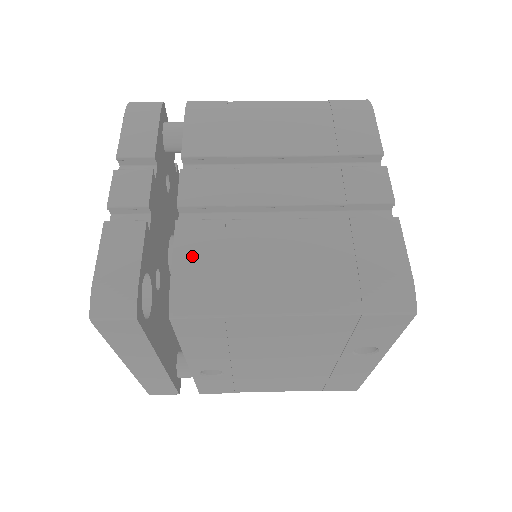
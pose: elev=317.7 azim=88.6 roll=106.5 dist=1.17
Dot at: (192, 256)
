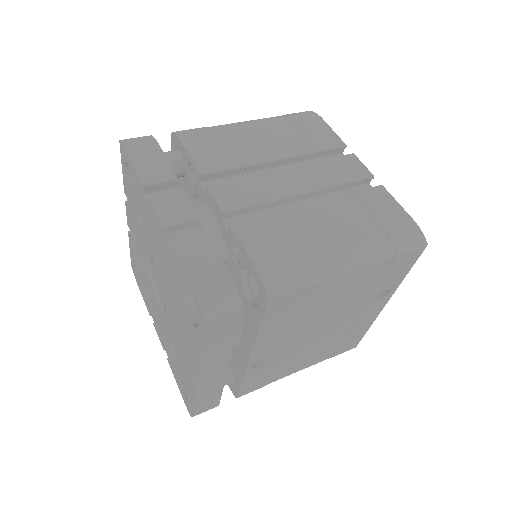
Dot at: (260, 246)
